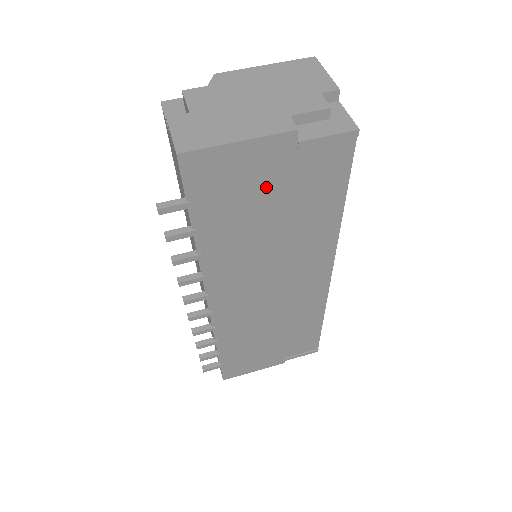
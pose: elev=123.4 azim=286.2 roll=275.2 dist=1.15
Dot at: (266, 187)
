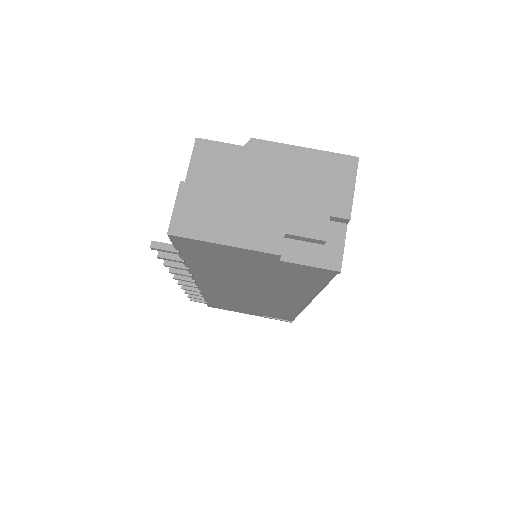
Dot at: (249, 264)
